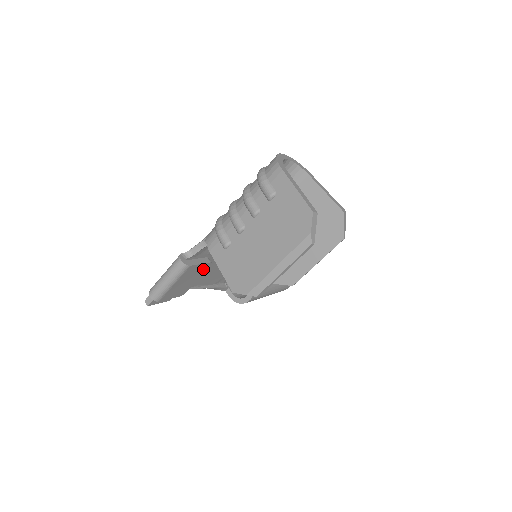
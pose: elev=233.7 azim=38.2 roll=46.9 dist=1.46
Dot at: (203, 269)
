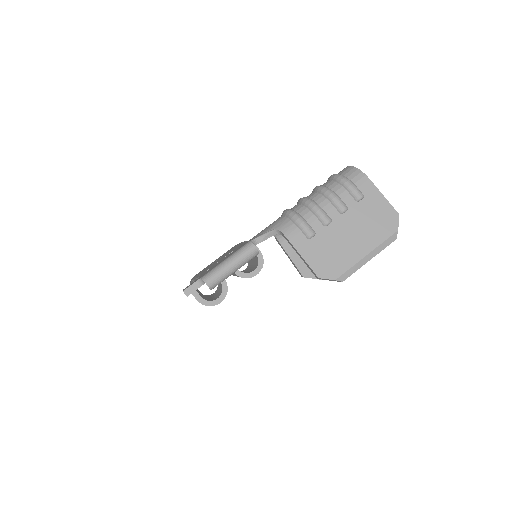
Dot at: occluded
